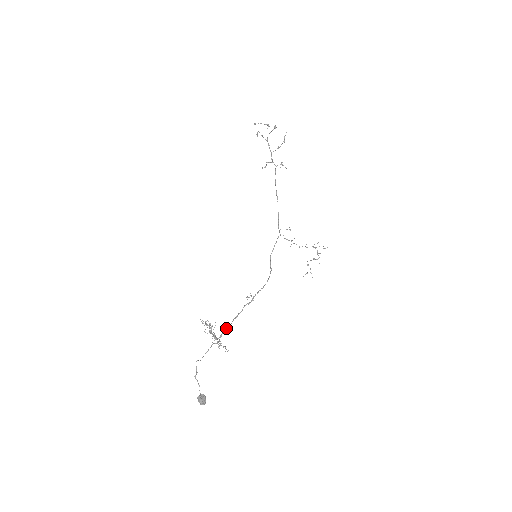
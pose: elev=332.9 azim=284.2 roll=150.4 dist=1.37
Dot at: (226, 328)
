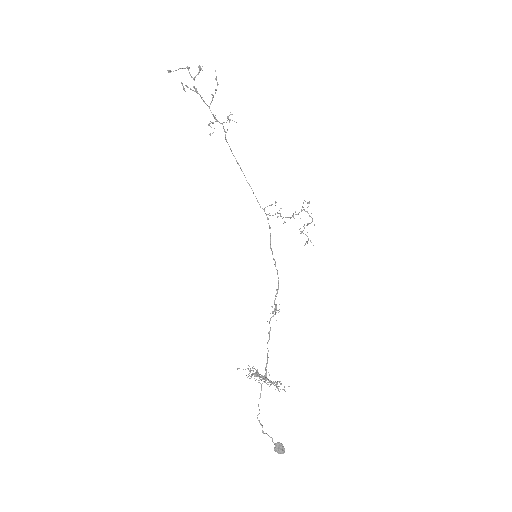
Dot at: (267, 359)
